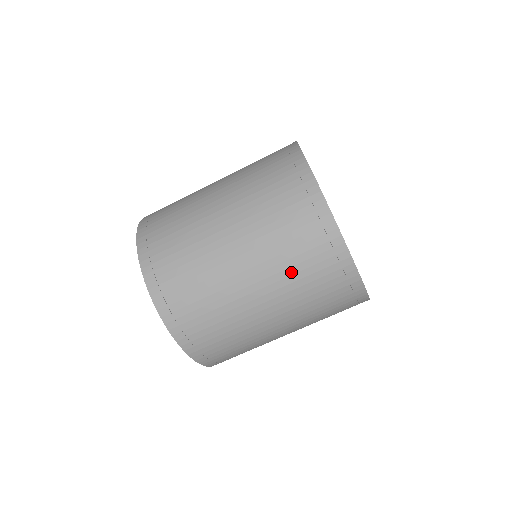
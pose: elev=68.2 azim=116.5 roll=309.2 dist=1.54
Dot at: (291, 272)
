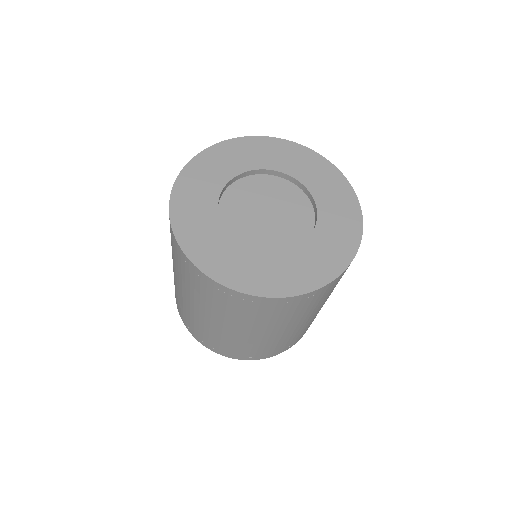
Dot at: (267, 321)
